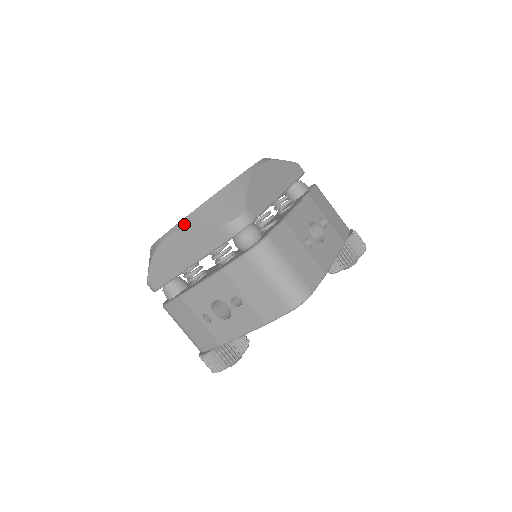
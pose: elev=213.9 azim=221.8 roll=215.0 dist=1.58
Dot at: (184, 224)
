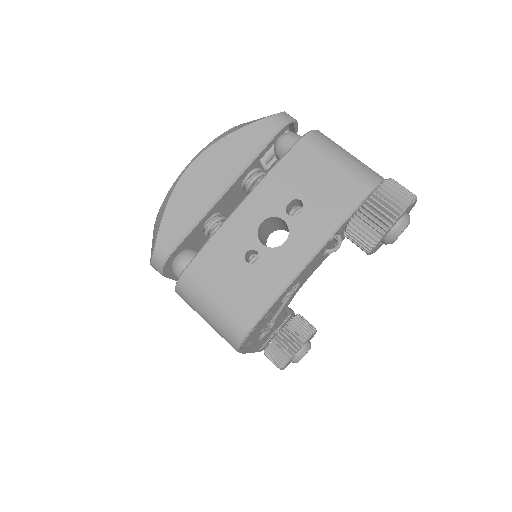
Dot at: occluded
